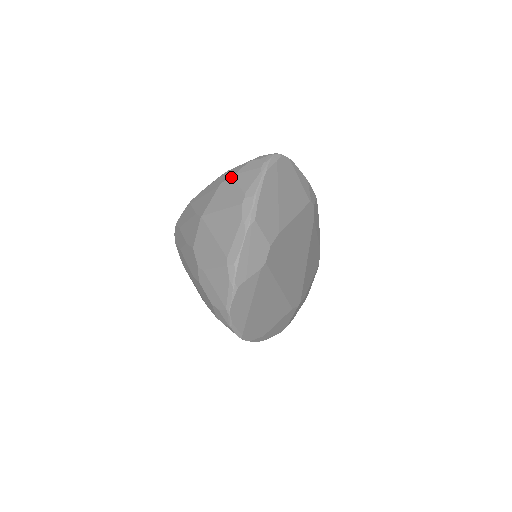
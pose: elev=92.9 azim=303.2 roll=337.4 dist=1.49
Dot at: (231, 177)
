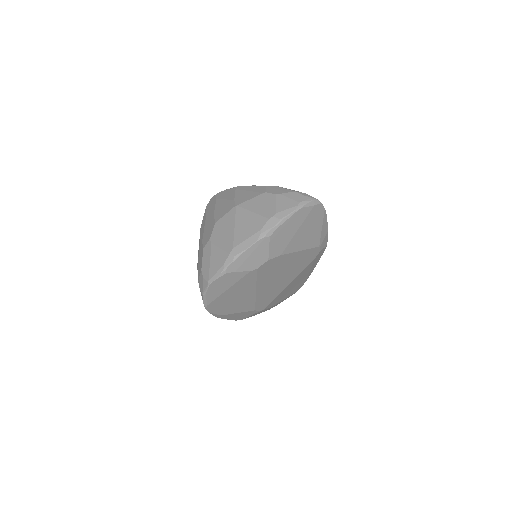
Dot at: (275, 194)
